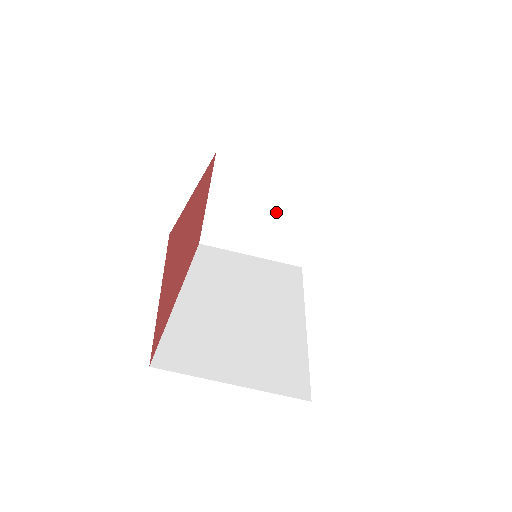
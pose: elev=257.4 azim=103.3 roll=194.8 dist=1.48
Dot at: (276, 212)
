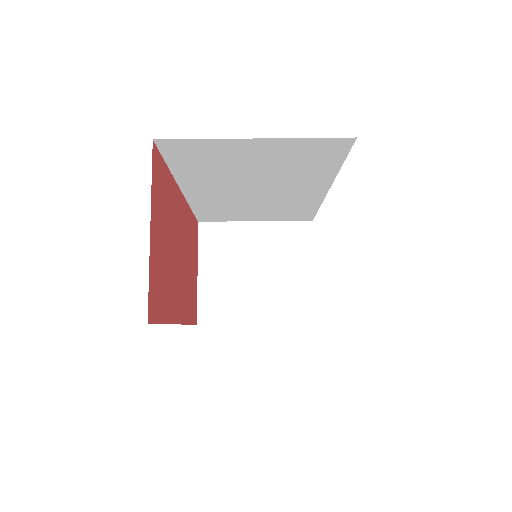
Dot at: (270, 267)
